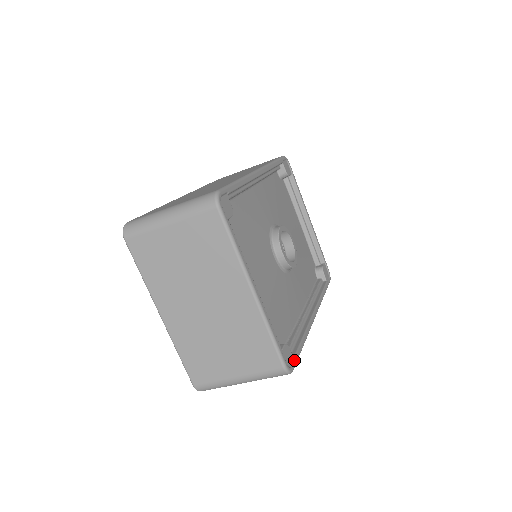
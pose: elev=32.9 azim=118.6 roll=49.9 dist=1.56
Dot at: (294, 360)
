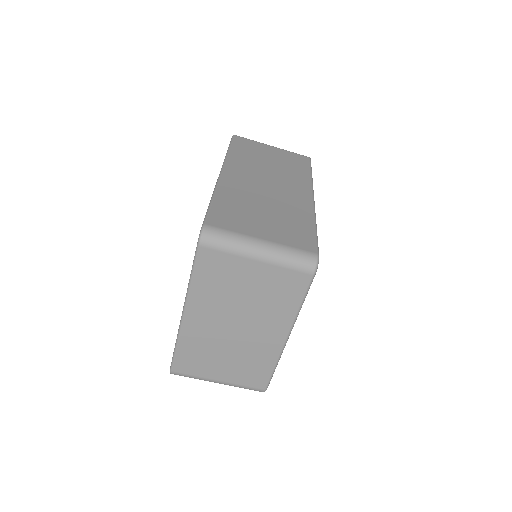
Dot at: occluded
